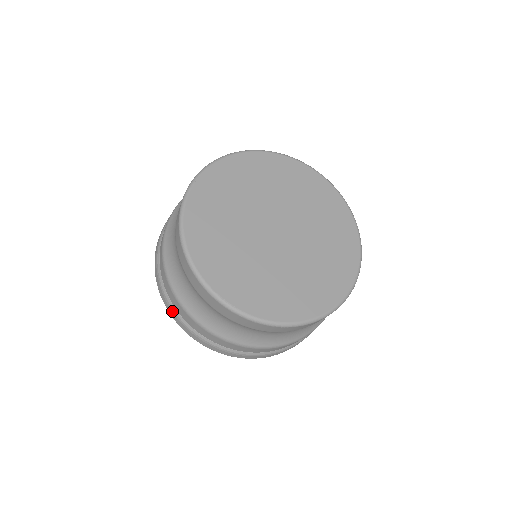
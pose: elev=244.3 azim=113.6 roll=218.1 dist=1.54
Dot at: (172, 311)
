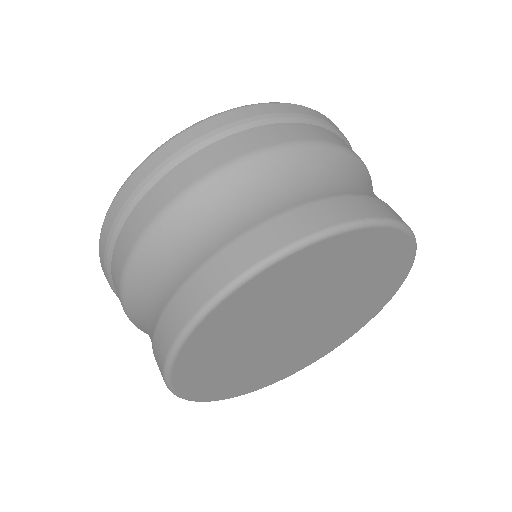
Dot at: occluded
